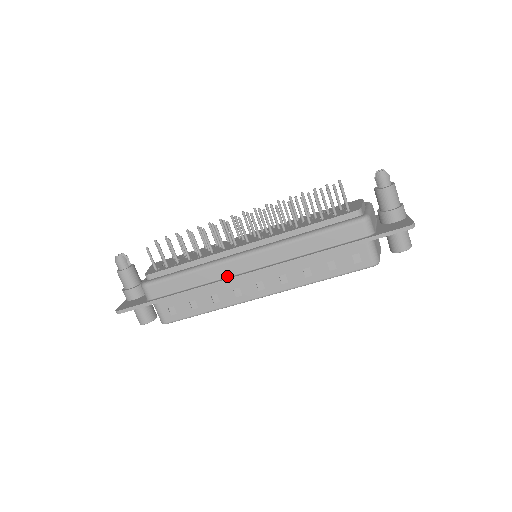
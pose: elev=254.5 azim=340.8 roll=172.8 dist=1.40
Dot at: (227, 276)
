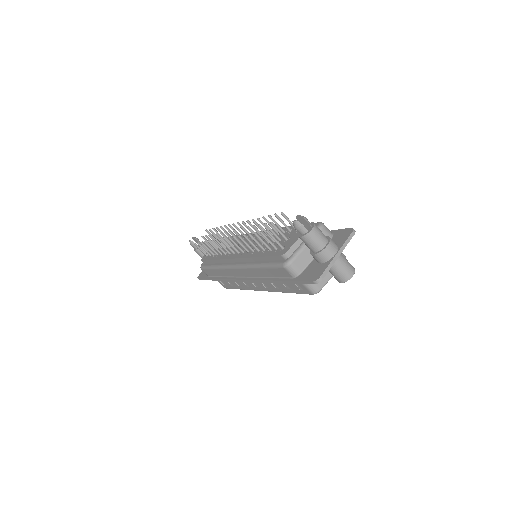
Dot at: (233, 276)
